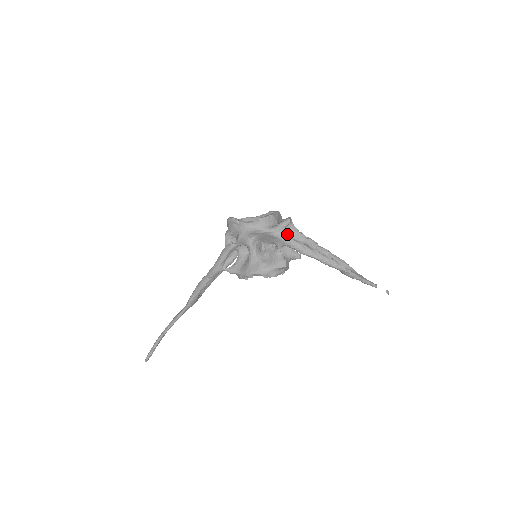
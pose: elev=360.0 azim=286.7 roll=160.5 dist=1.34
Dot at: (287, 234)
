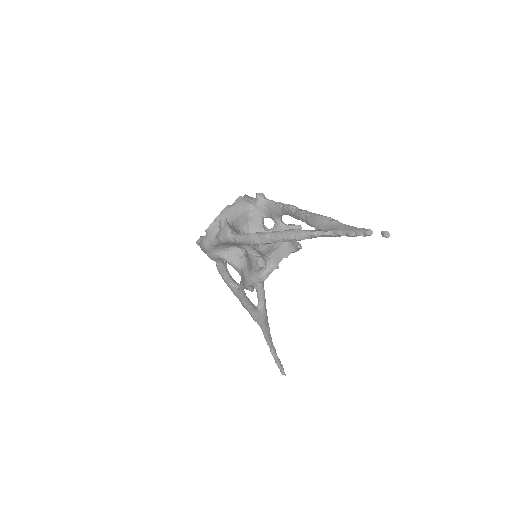
Dot at: (266, 214)
